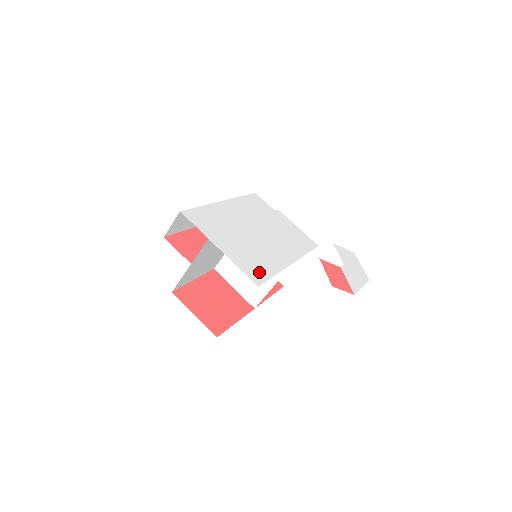
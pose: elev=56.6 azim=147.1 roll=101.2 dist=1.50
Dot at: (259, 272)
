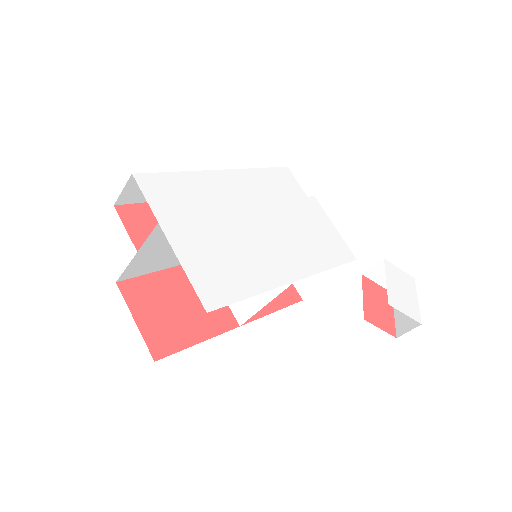
Dot at: (223, 288)
